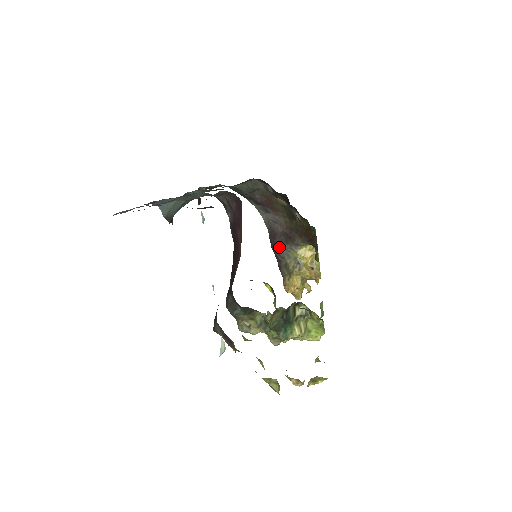
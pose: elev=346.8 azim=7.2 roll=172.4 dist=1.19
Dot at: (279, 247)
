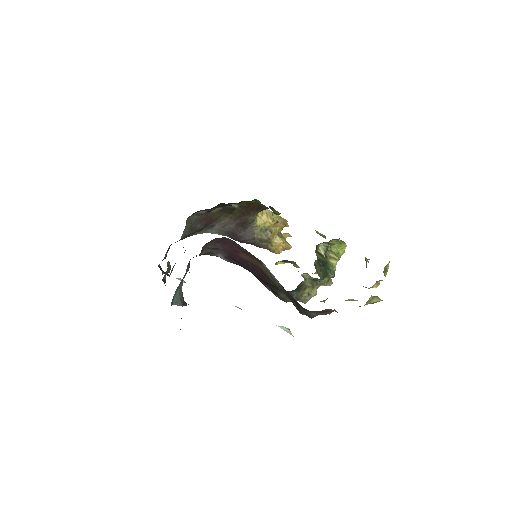
Dot at: (244, 236)
